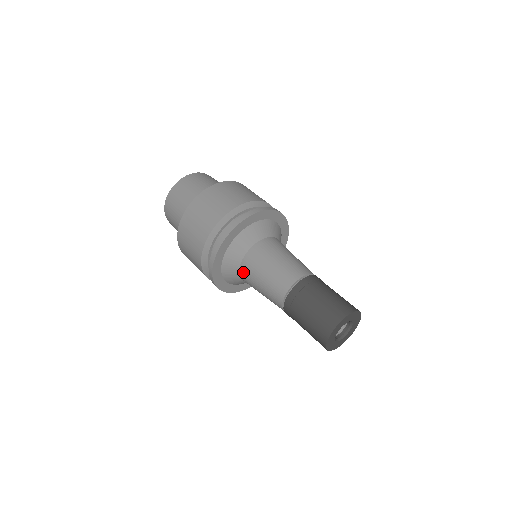
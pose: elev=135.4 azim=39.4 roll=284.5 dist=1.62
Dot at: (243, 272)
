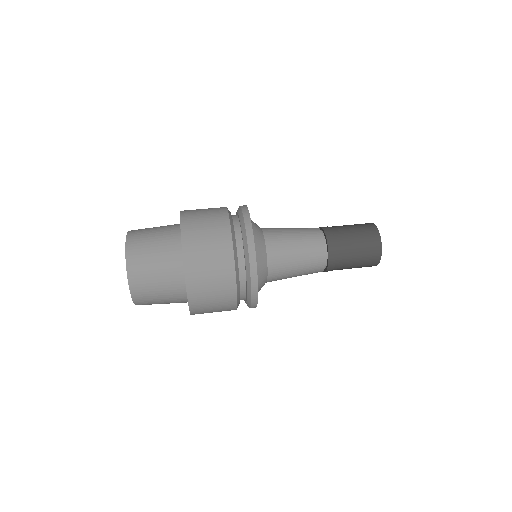
Dot at: (271, 248)
